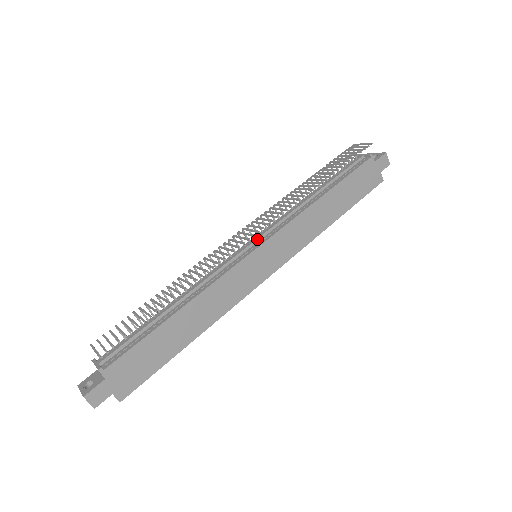
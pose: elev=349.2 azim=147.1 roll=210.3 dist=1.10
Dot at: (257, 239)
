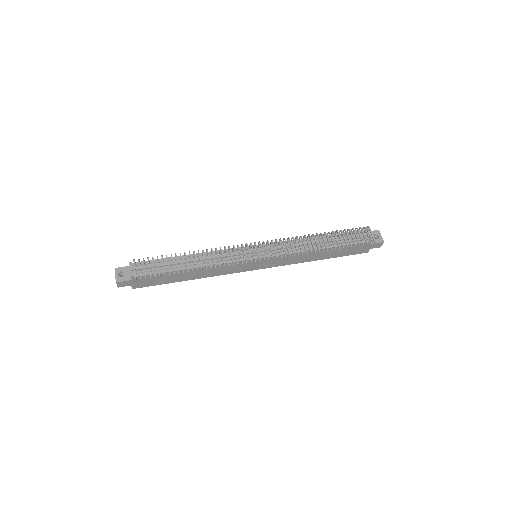
Dot at: (263, 251)
